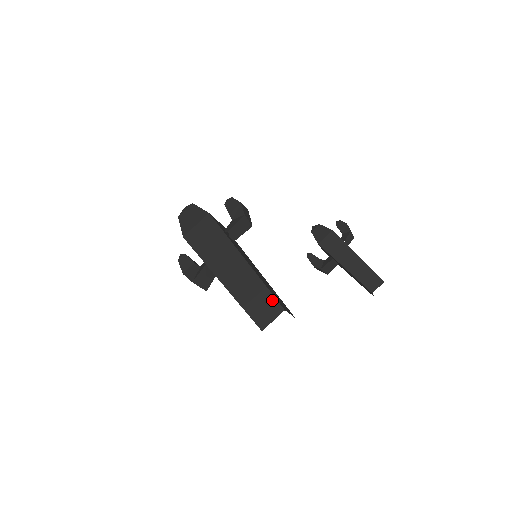
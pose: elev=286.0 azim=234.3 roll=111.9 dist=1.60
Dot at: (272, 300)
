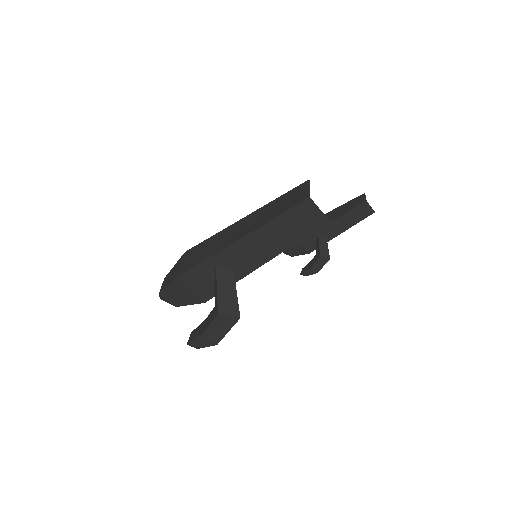
Dot at: (293, 190)
